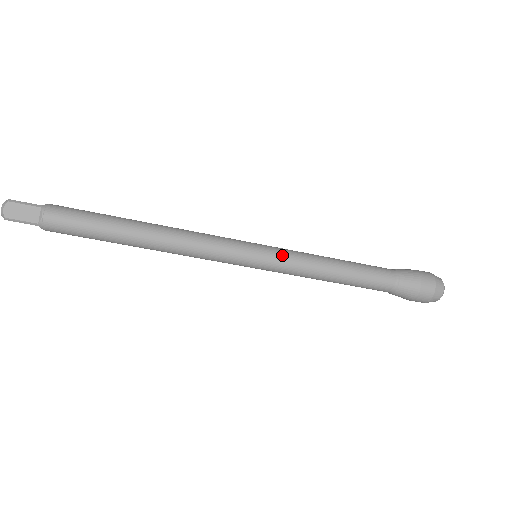
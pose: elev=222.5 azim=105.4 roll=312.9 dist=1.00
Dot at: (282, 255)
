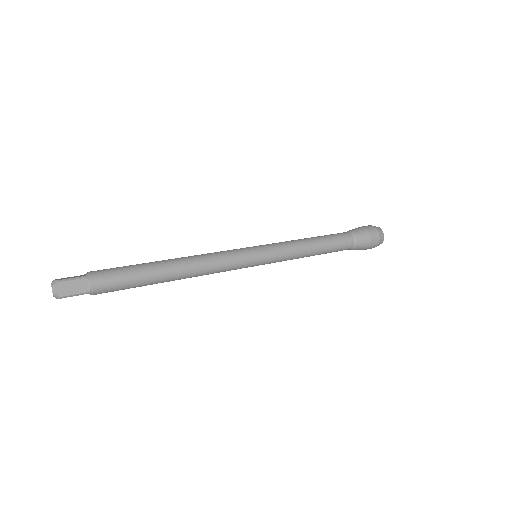
Dot at: (275, 262)
